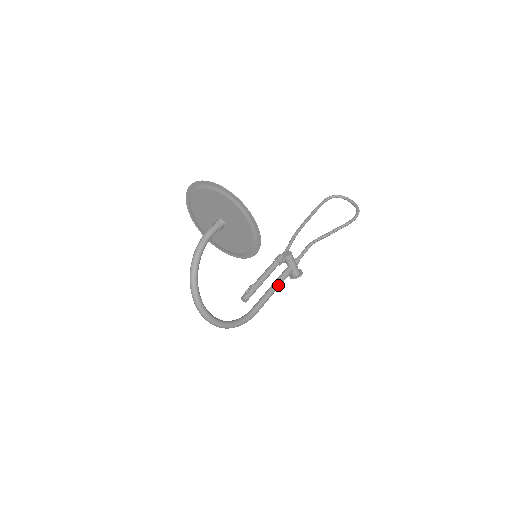
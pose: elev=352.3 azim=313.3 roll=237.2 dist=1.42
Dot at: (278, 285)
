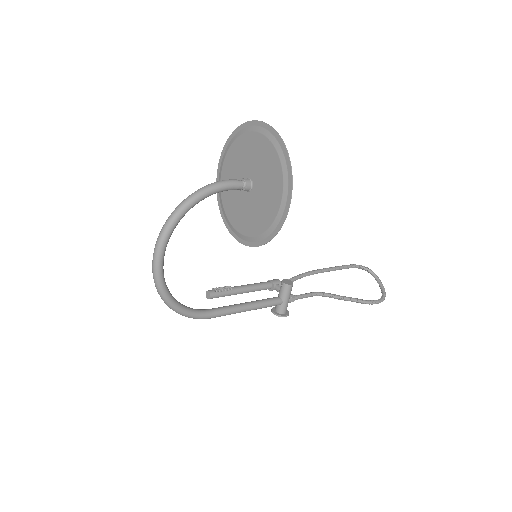
Dot at: (256, 306)
